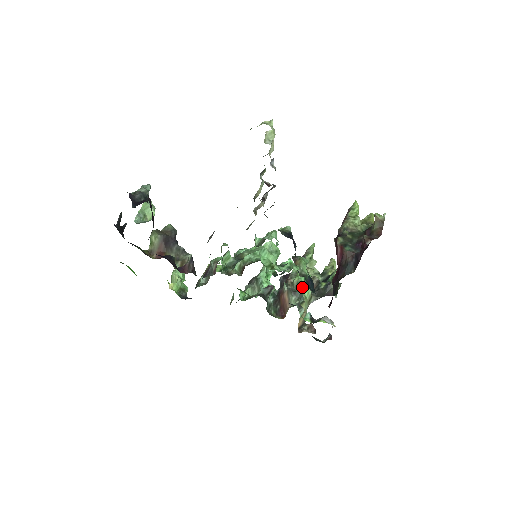
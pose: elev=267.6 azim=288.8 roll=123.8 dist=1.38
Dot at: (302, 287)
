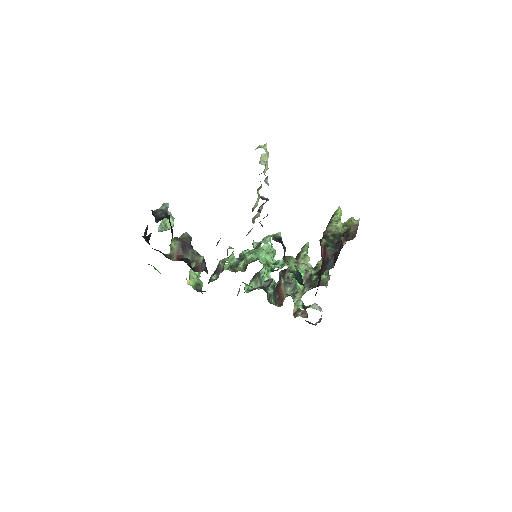
Dot at: (296, 280)
